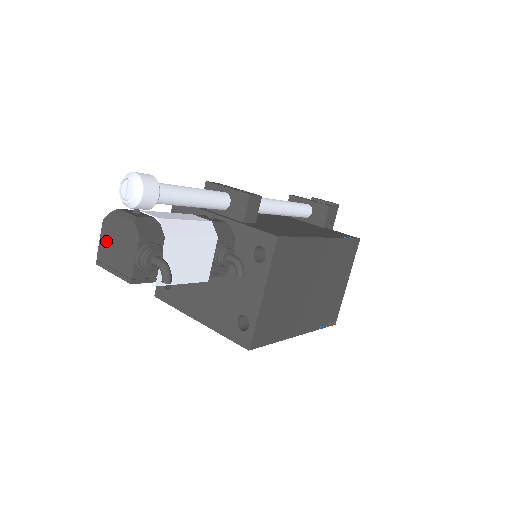
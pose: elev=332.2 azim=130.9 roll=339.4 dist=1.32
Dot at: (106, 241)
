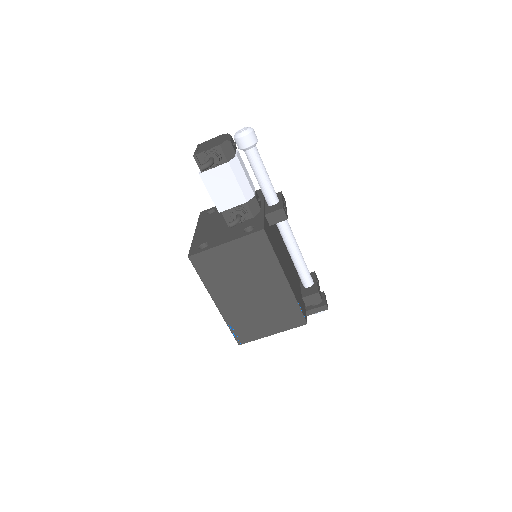
Dot at: (212, 140)
